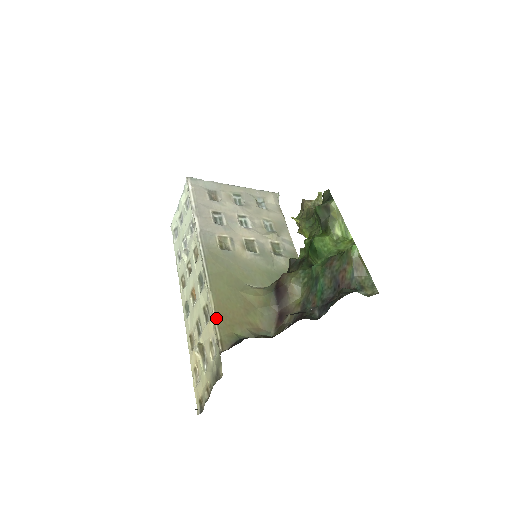
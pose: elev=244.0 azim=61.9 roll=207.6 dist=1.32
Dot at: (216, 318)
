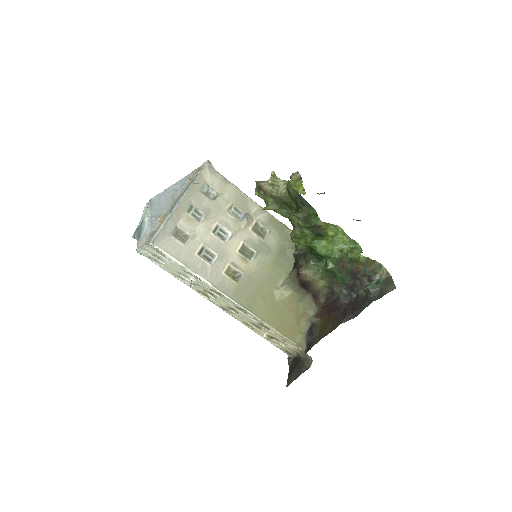
Dot at: (283, 335)
